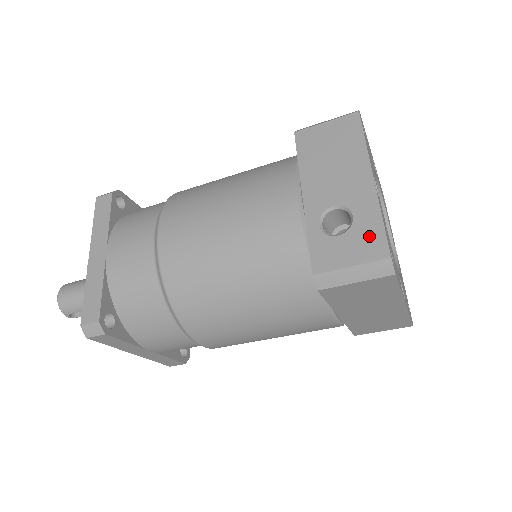
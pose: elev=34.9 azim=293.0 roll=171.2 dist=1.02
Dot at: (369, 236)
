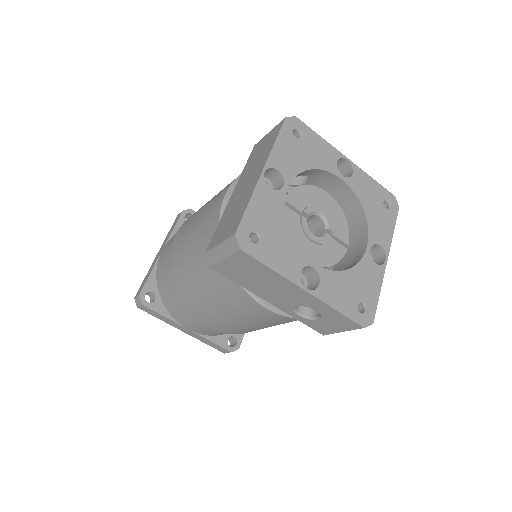
Dot at: (338, 320)
